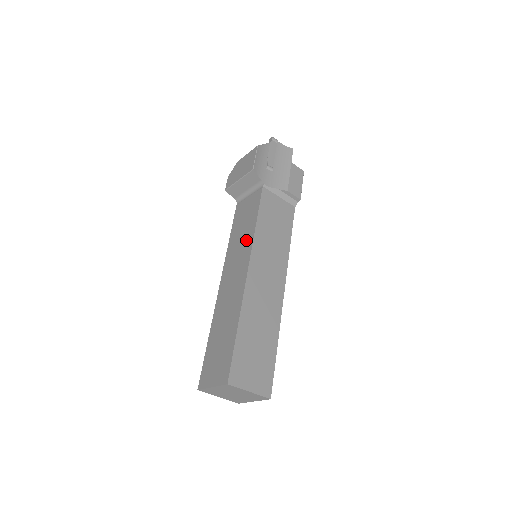
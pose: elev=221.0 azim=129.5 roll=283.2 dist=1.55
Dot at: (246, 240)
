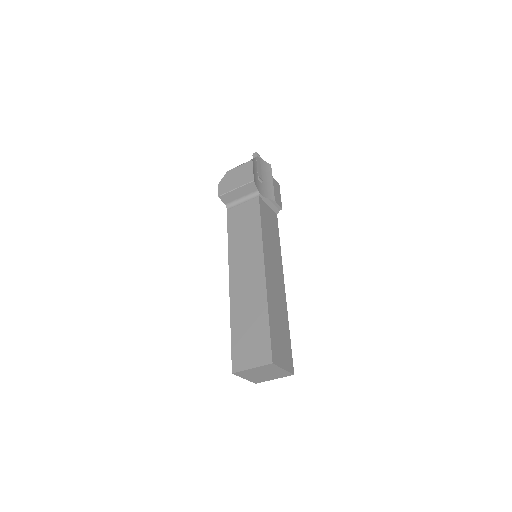
Dot at: (253, 242)
